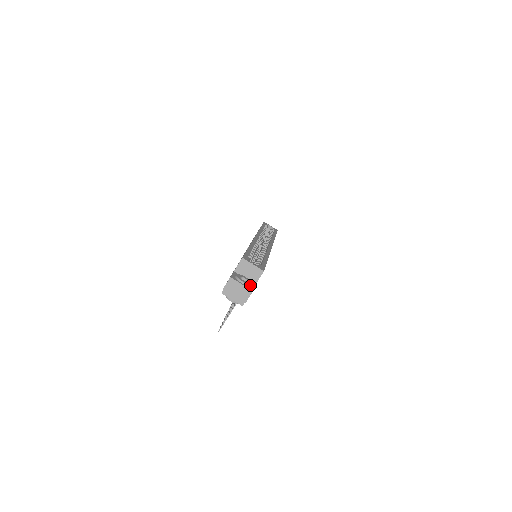
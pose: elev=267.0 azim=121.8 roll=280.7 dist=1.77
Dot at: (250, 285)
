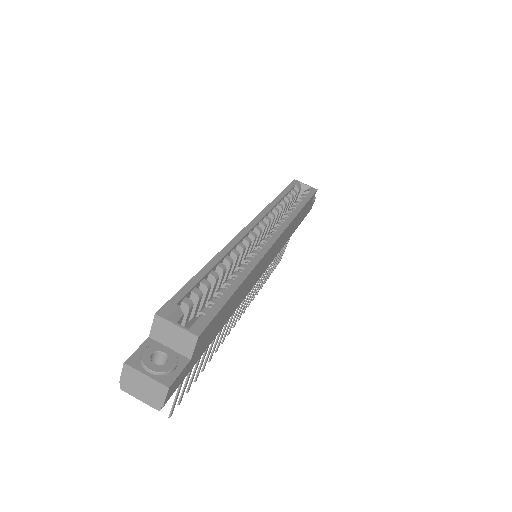
Dot at: (168, 371)
